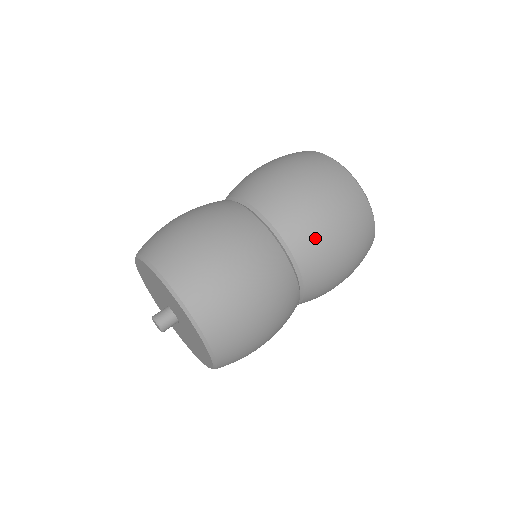
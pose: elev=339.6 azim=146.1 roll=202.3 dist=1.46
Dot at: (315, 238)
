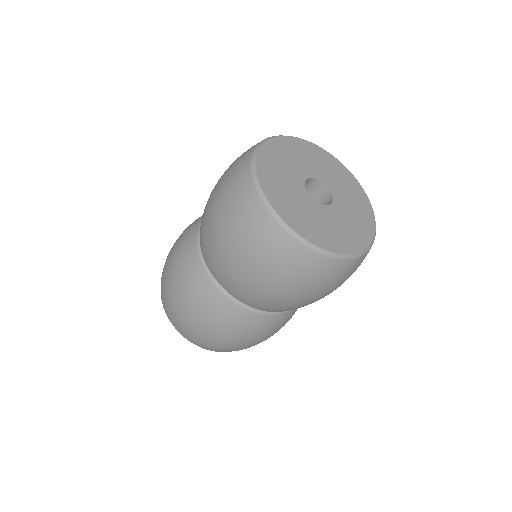
Dot at: (300, 307)
